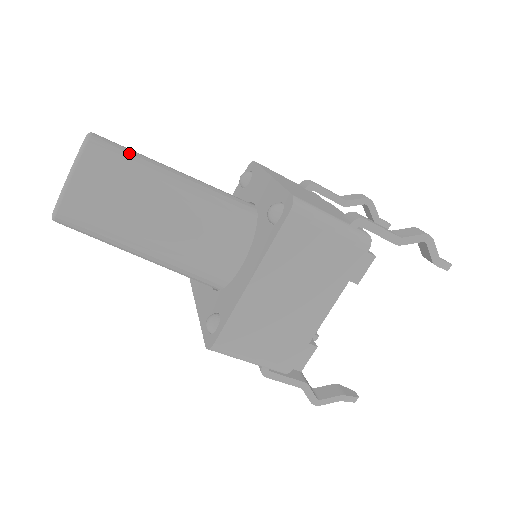
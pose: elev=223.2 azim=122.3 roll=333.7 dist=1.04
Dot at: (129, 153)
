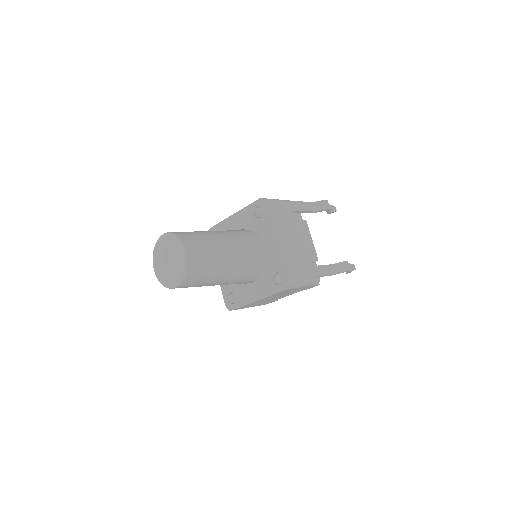
Dot at: (205, 256)
